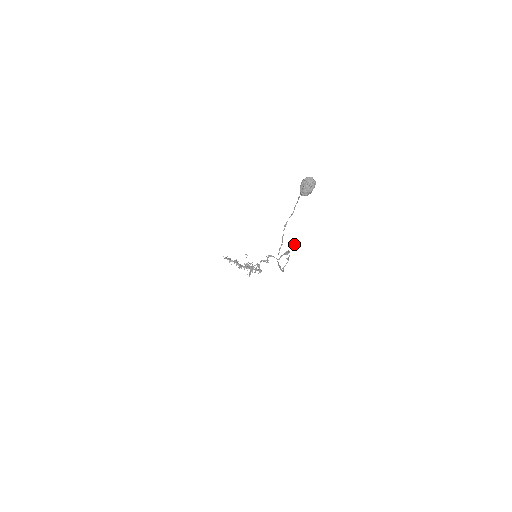
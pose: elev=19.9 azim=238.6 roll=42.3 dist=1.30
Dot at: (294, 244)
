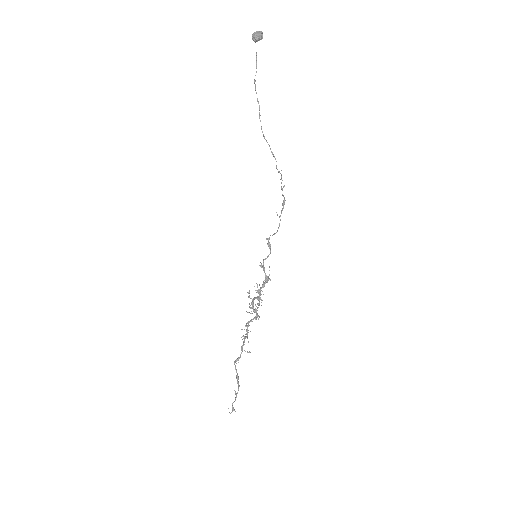
Dot at: occluded
